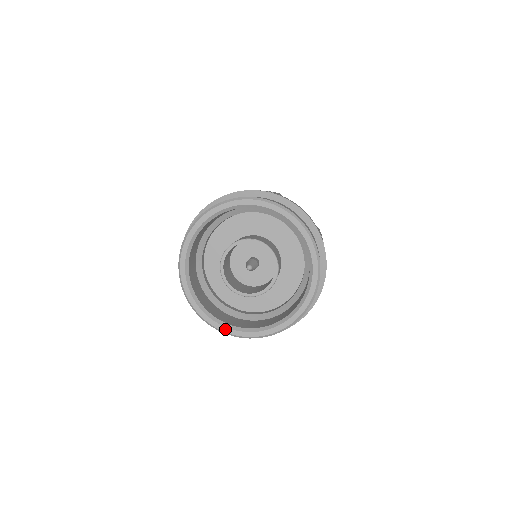
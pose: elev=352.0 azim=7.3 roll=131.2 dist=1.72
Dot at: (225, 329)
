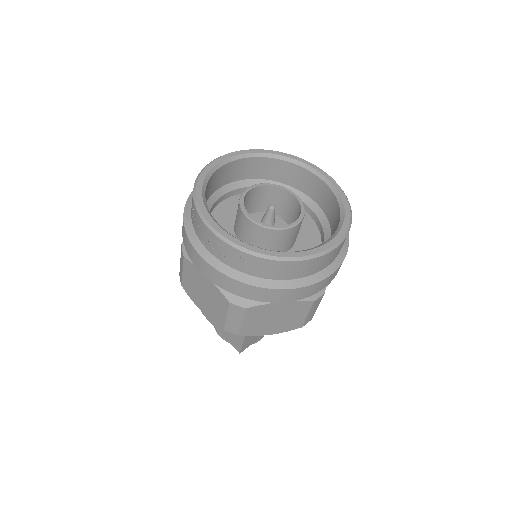
Dot at: (241, 243)
